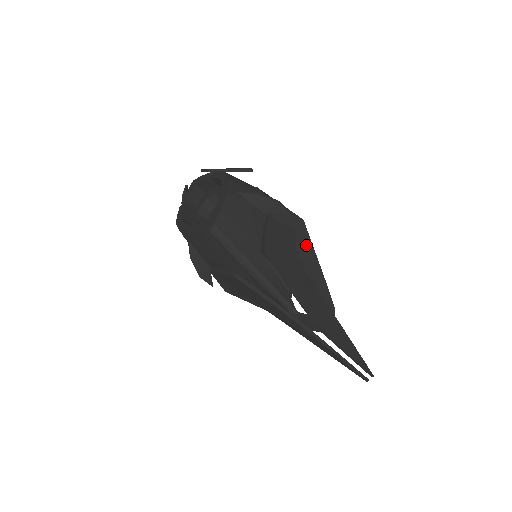
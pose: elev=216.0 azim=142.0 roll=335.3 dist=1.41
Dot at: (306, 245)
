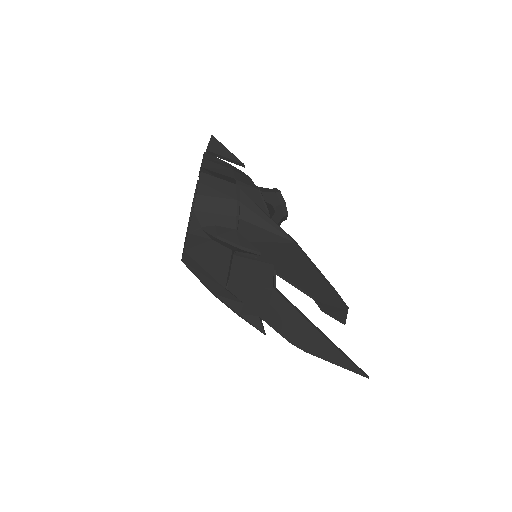
Dot at: (302, 264)
